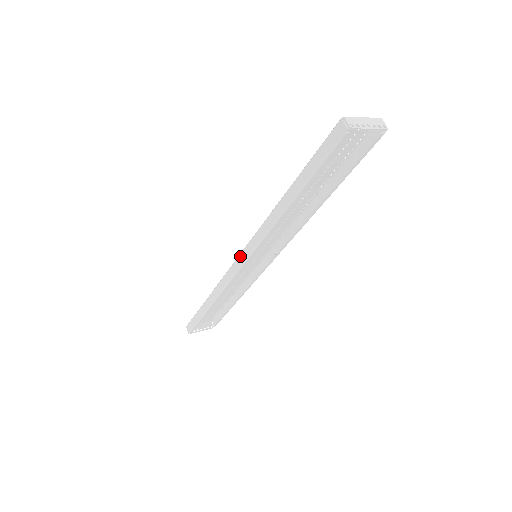
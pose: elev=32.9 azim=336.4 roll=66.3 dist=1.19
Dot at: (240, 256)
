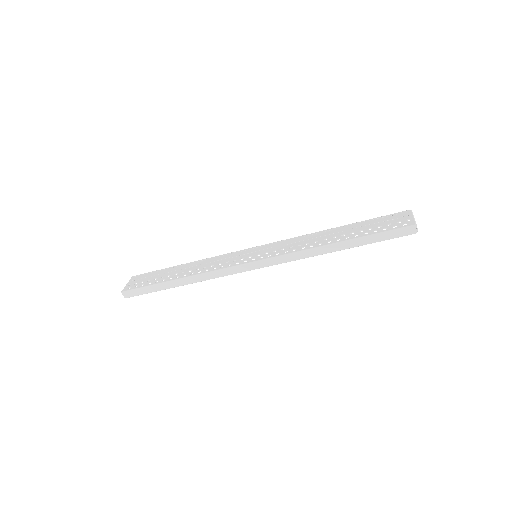
Dot at: (256, 263)
